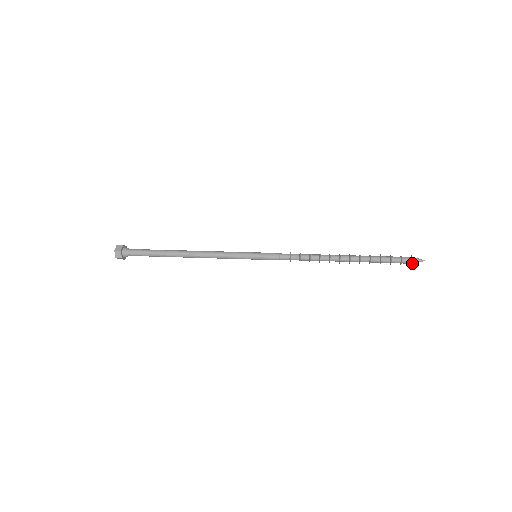
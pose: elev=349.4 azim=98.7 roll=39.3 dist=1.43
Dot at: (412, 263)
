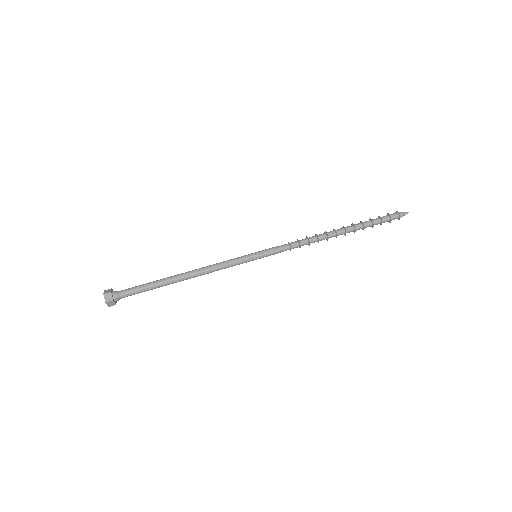
Dot at: (399, 218)
